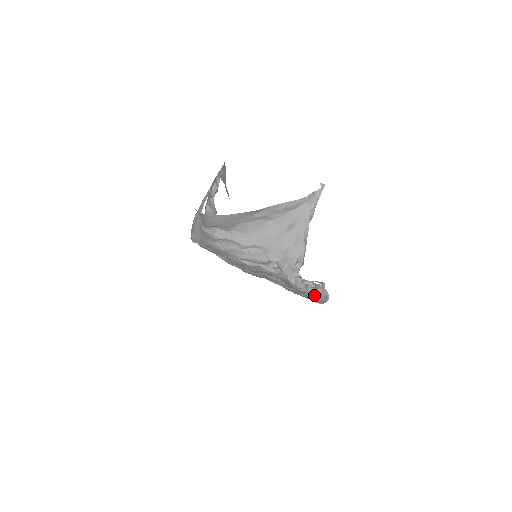
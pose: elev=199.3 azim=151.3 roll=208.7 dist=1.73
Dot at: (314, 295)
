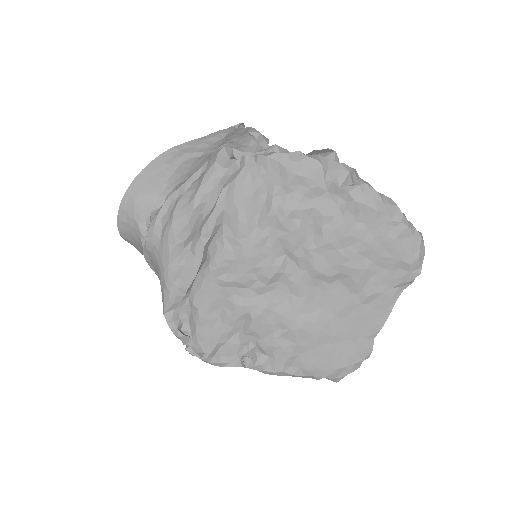
Dot at: (330, 161)
